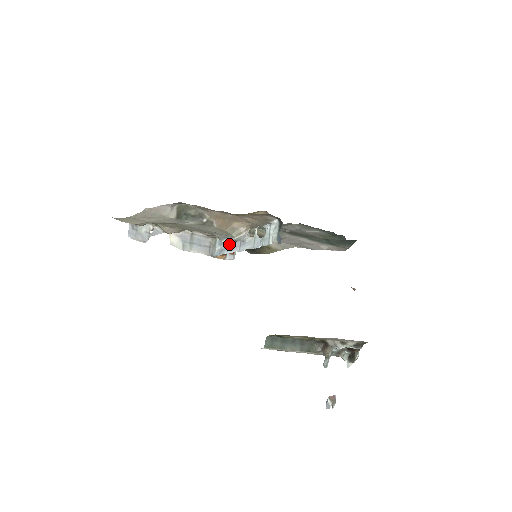
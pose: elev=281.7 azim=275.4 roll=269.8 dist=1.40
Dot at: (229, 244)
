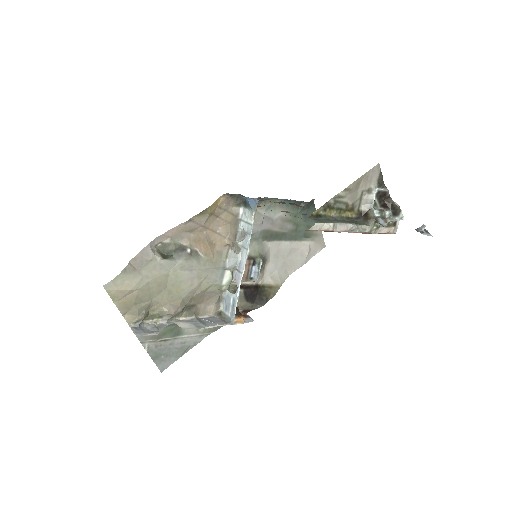
Dot at: (236, 308)
